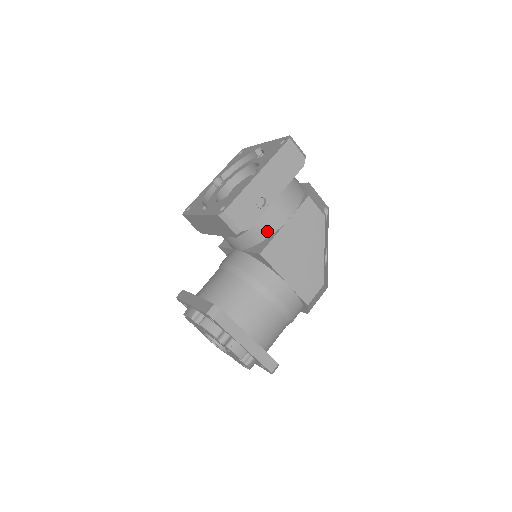
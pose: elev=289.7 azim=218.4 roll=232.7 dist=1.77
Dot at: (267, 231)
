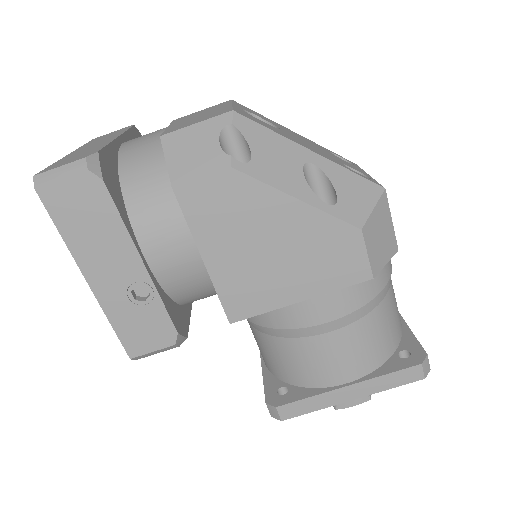
Dot at: (203, 284)
